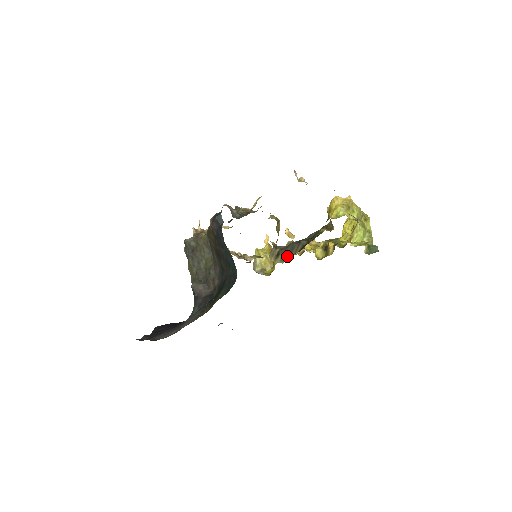
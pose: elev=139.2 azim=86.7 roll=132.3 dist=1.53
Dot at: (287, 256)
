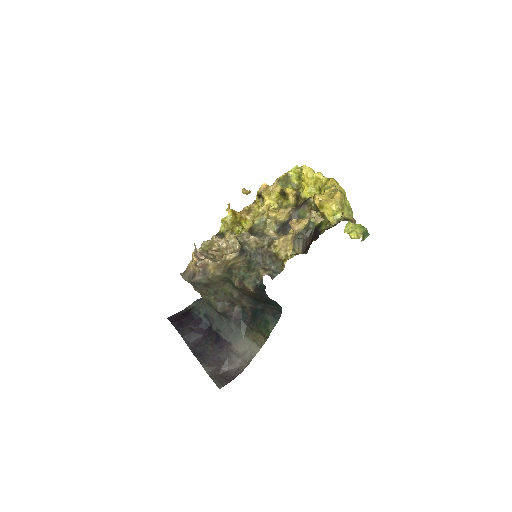
Dot at: occluded
